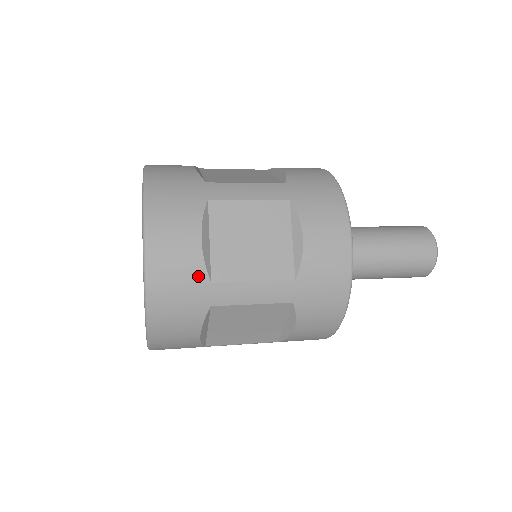
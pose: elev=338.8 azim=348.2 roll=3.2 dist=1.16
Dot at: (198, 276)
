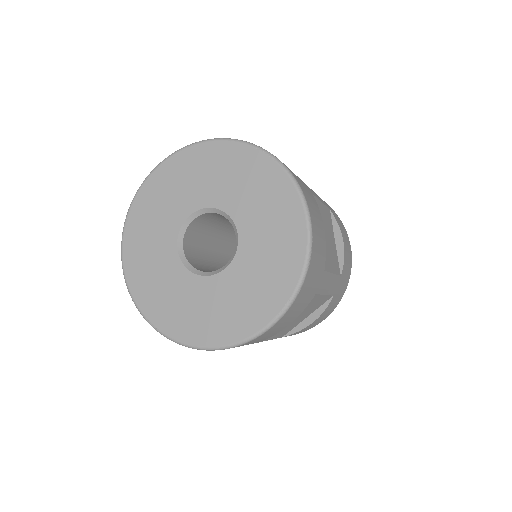
Dot at: (323, 263)
